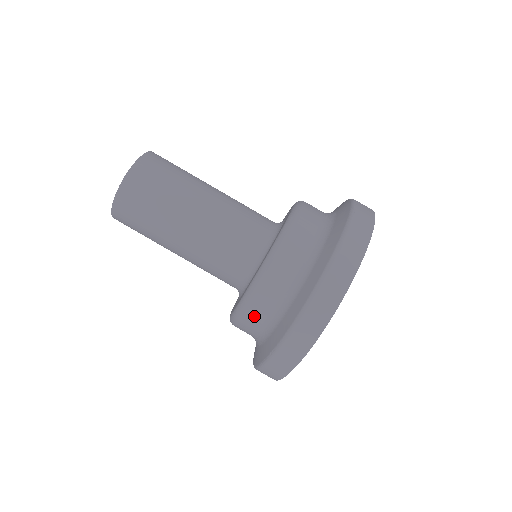
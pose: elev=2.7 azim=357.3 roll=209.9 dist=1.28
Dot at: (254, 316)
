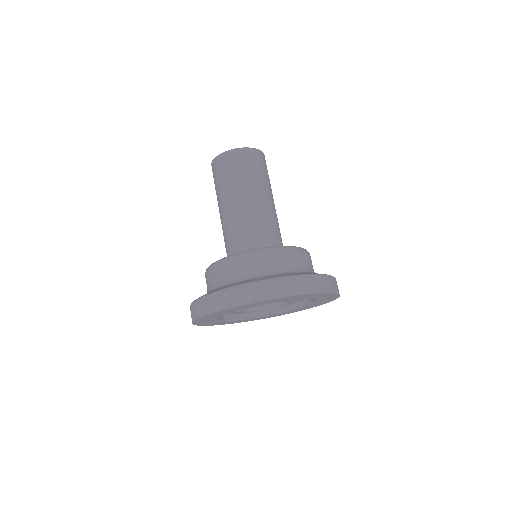
Dot at: (266, 260)
